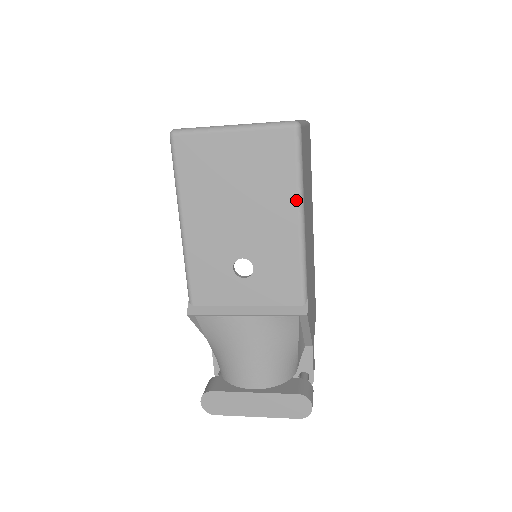
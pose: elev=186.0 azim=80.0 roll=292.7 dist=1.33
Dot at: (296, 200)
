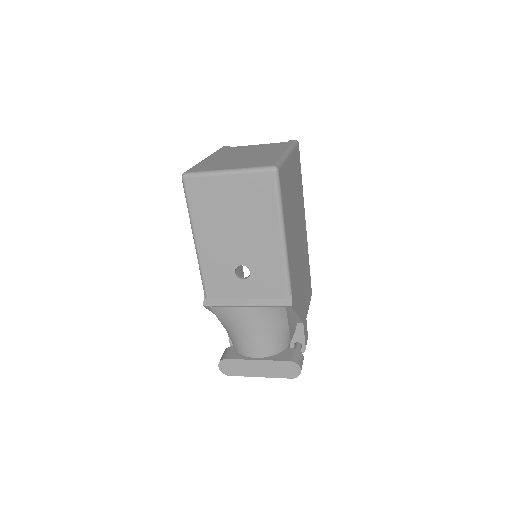
Dot at: (278, 224)
